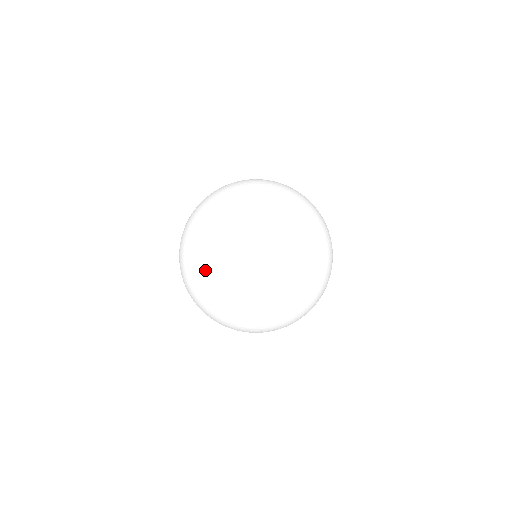
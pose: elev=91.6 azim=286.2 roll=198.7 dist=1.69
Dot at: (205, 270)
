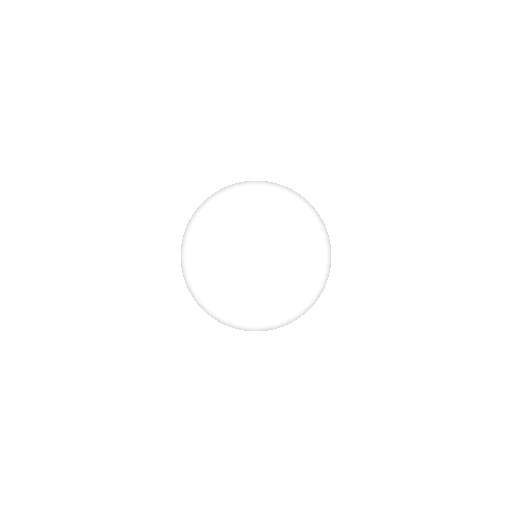
Dot at: occluded
